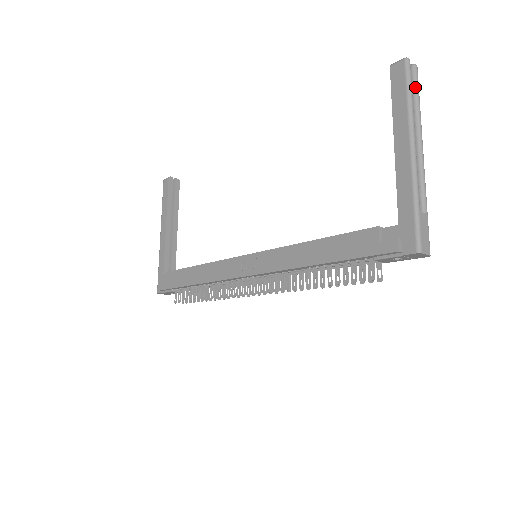
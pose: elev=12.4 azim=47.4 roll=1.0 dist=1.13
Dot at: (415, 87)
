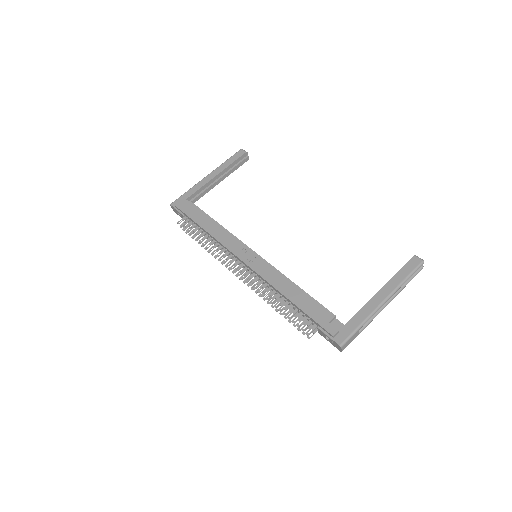
Dot at: (413, 276)
